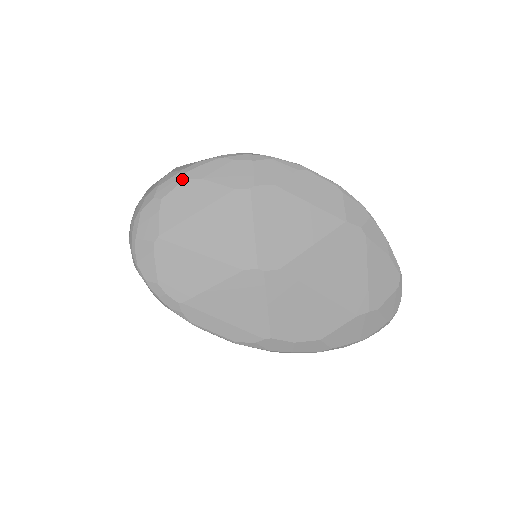
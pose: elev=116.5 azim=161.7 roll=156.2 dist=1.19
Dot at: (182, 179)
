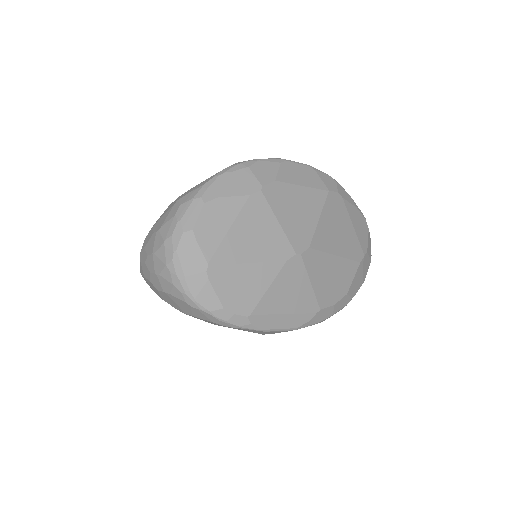
Dot at: (201, 205)
